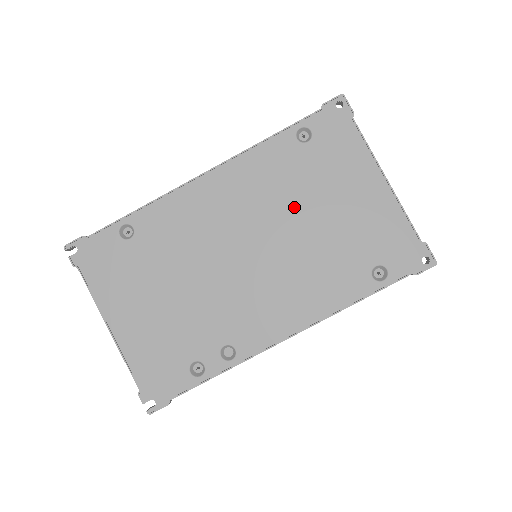
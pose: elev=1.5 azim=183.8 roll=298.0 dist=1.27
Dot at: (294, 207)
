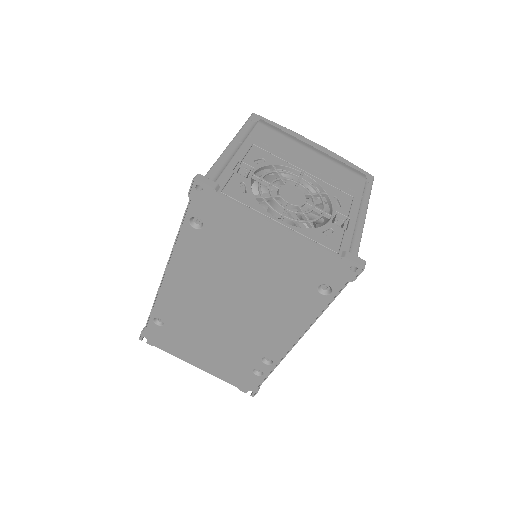
Dot at: (232, 272)
